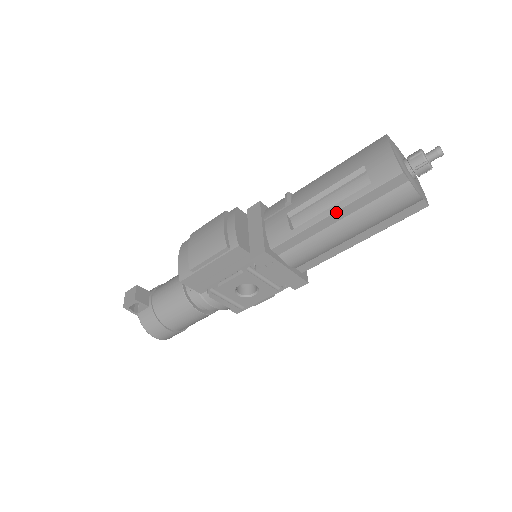
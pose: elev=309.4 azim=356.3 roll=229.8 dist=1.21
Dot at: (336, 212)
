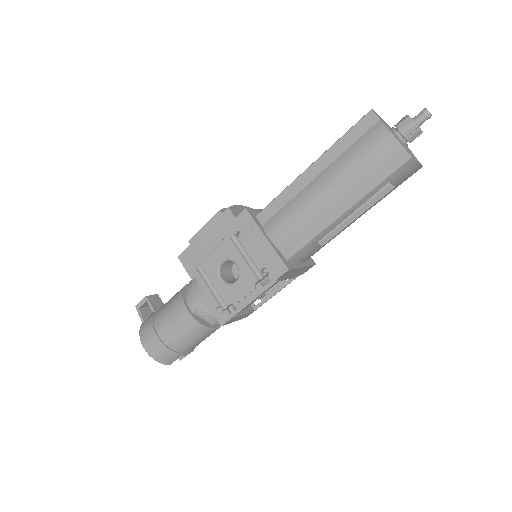
Dot at: (313, 164)
